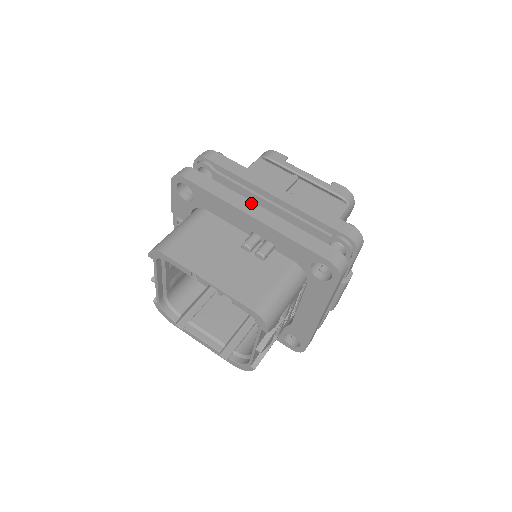
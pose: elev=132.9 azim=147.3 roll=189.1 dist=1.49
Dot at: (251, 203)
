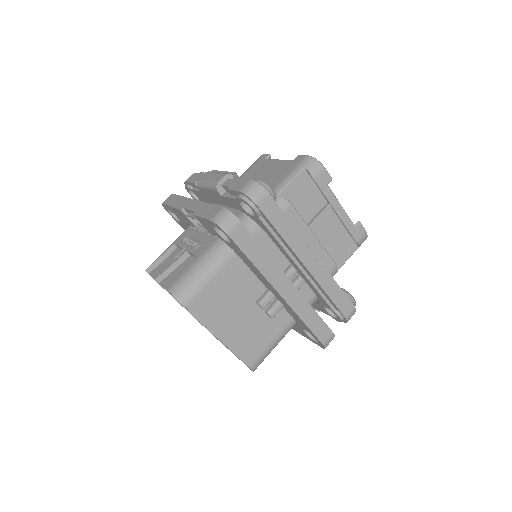
Dot at: (284, 277)
